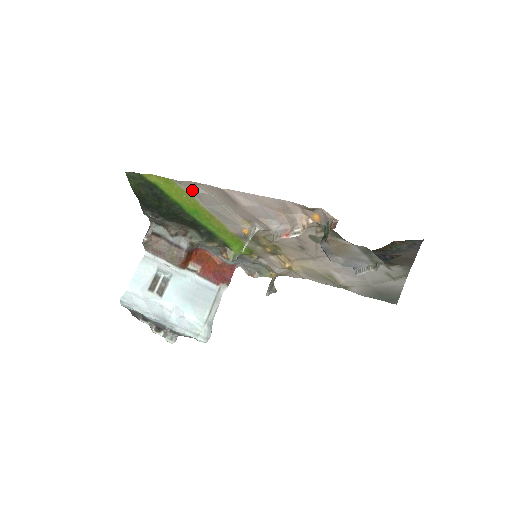
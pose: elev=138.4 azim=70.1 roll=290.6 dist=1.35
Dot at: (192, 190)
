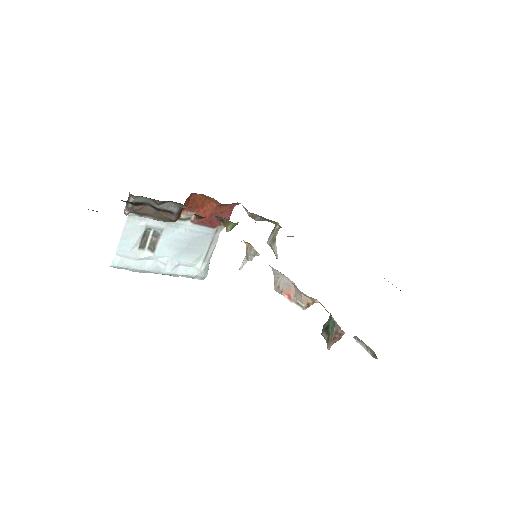
Dot at: occluded
